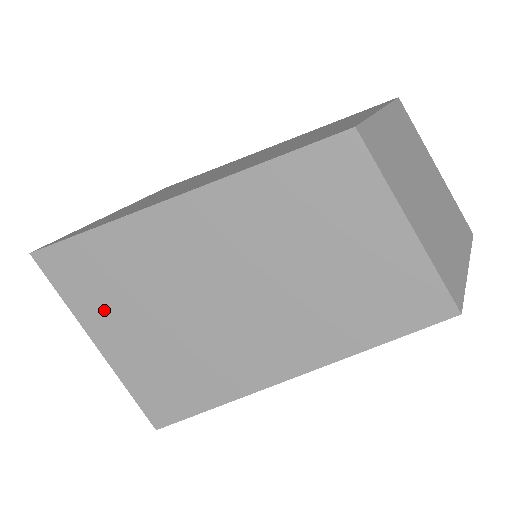
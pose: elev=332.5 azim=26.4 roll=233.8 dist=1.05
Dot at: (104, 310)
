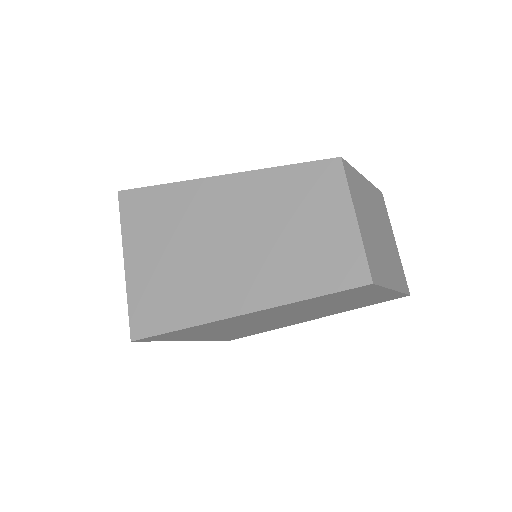
Dot at: (144, 238)
